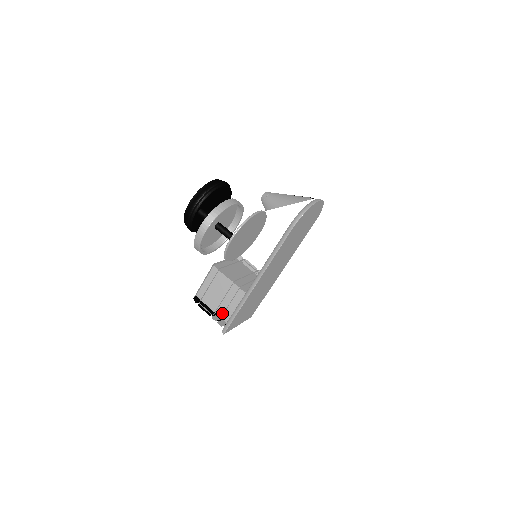
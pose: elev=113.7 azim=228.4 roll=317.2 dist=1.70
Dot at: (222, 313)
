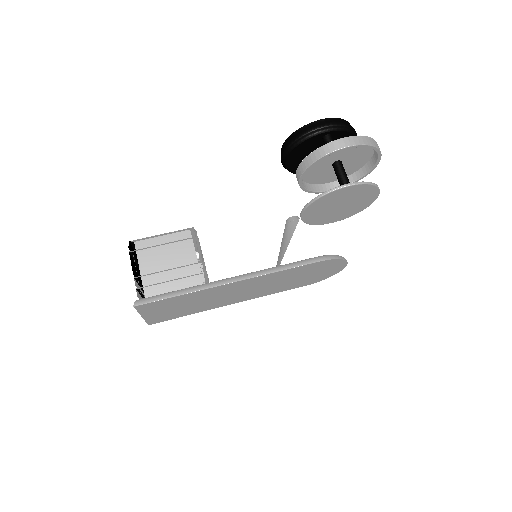
Dot at: (151, 283)
